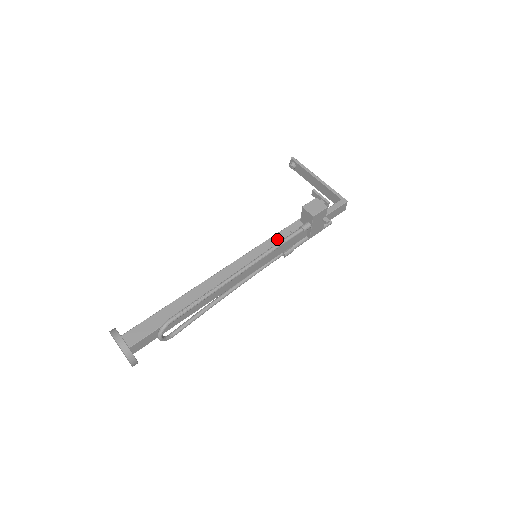
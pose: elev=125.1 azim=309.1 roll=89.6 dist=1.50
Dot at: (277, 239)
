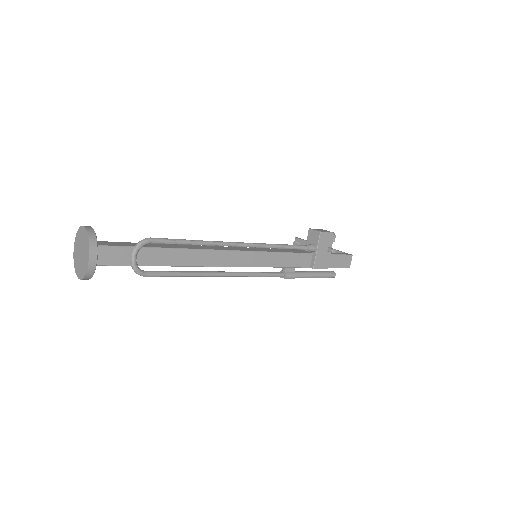
Dot at: (280, 250)
